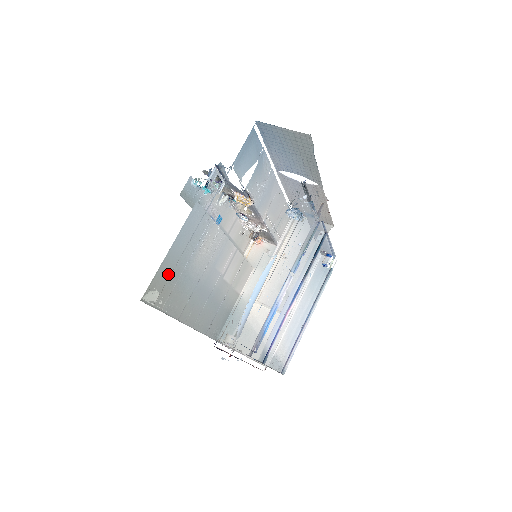
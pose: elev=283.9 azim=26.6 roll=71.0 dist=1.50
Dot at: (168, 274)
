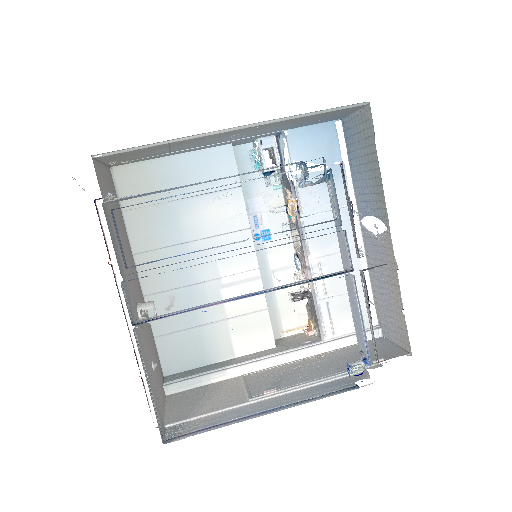
Dot at: (155, 181)
